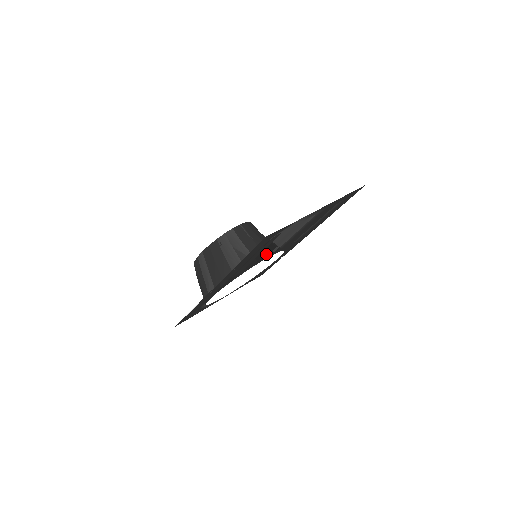
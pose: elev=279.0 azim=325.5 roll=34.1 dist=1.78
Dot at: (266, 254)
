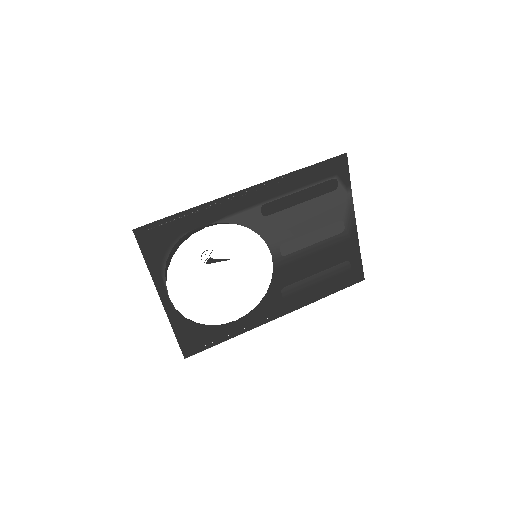
Dot at: (287, 233)
